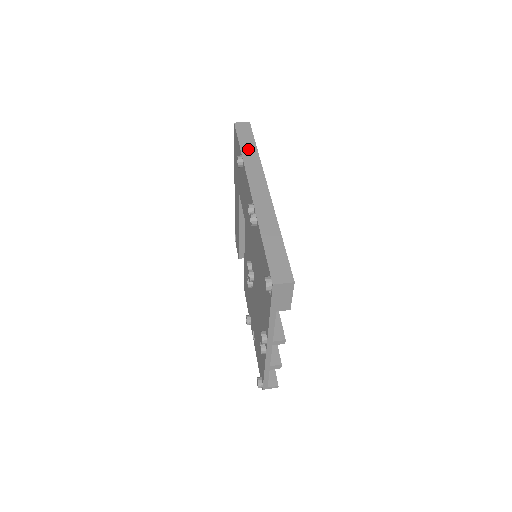
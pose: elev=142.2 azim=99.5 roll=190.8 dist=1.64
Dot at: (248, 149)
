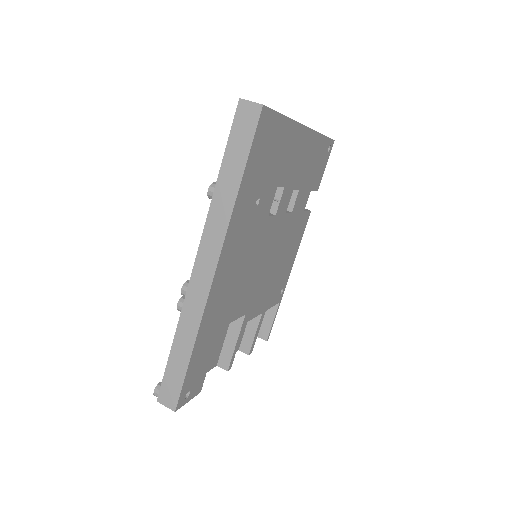
Dot at: (228, 180)
